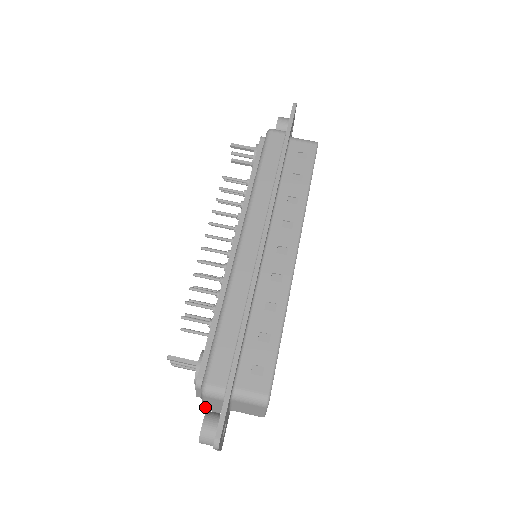
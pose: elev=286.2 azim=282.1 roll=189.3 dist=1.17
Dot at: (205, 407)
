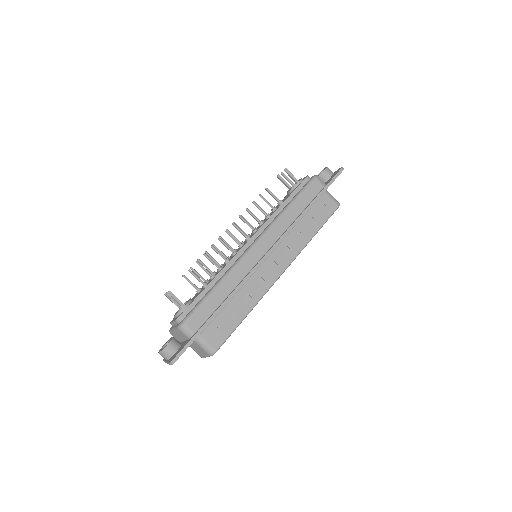
Dot at: (172, 333)
